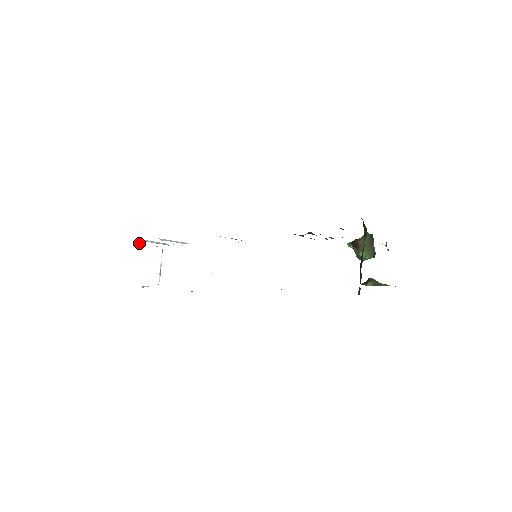
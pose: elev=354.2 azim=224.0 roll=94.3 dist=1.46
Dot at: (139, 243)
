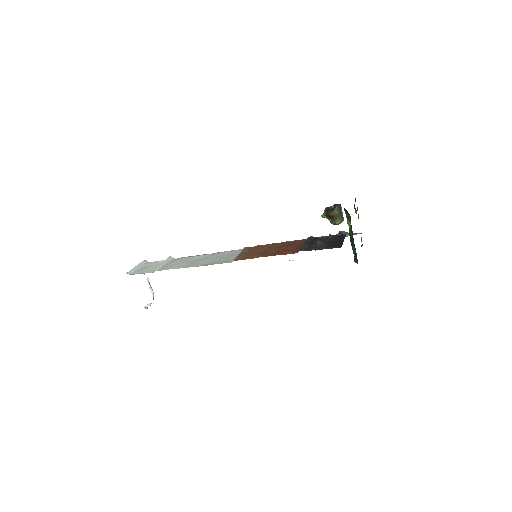
Dot at: occluded
